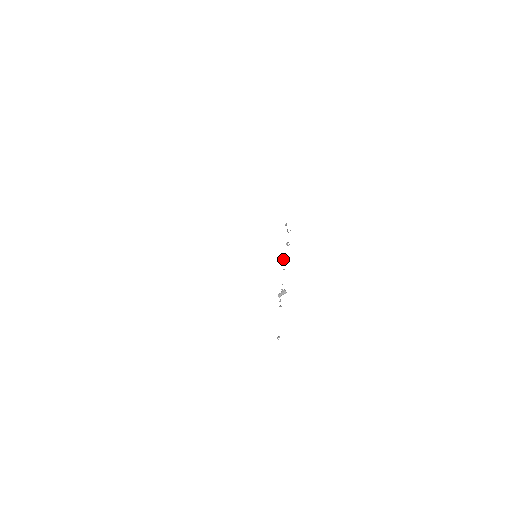
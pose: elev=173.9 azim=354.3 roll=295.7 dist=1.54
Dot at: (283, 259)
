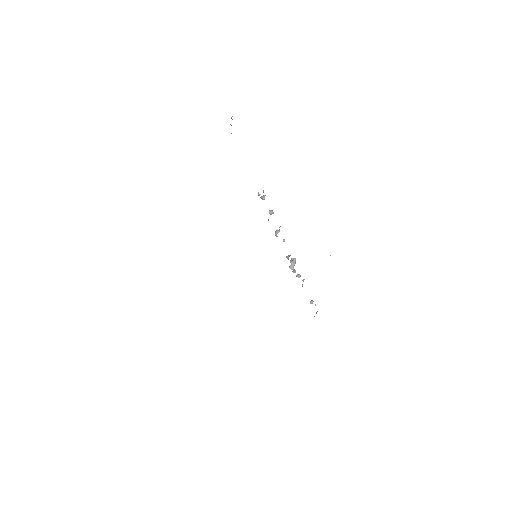
Dot at: (277, 232)
